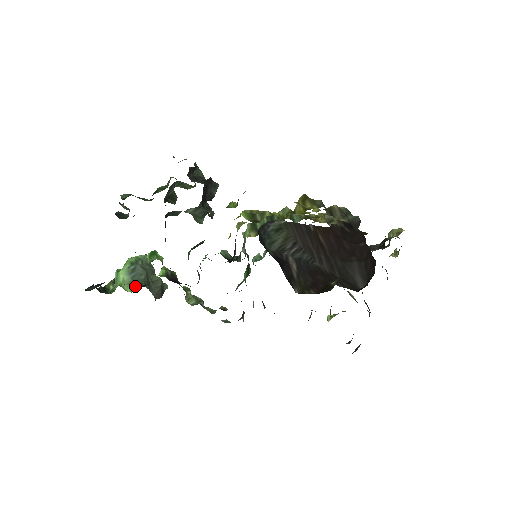
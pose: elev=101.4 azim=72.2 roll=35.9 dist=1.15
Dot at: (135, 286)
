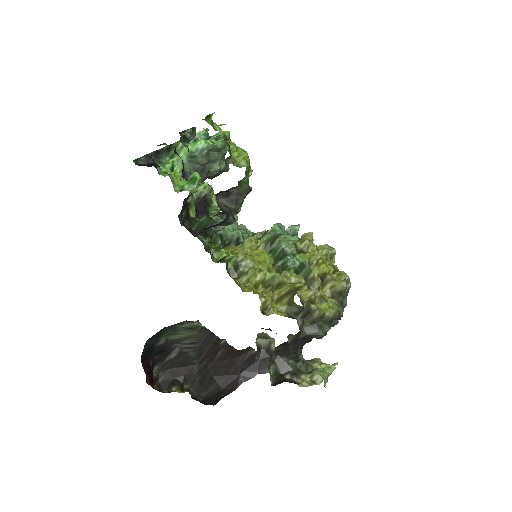
Dot at: (184, 172)
